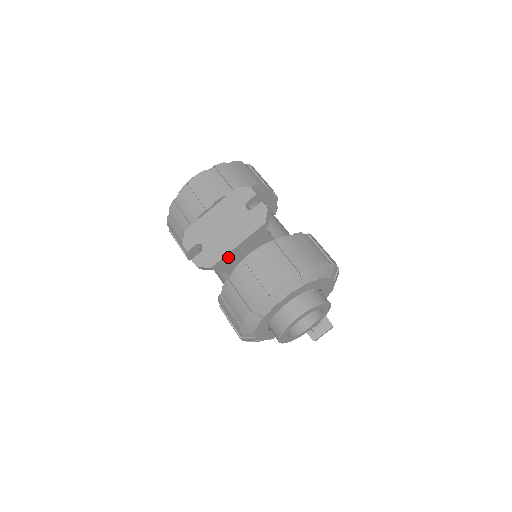
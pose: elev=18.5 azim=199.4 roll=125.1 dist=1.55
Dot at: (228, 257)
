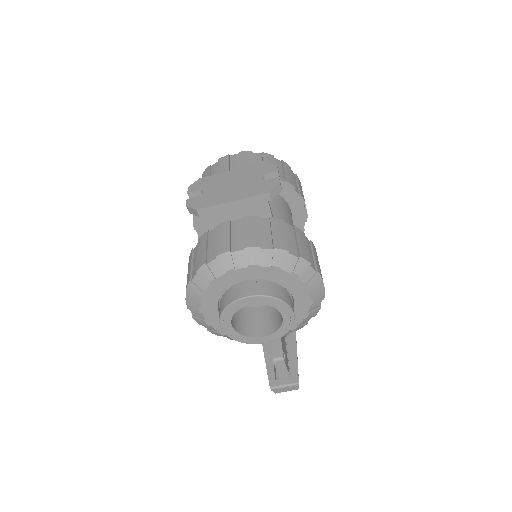
Dot at: (218, 210)
